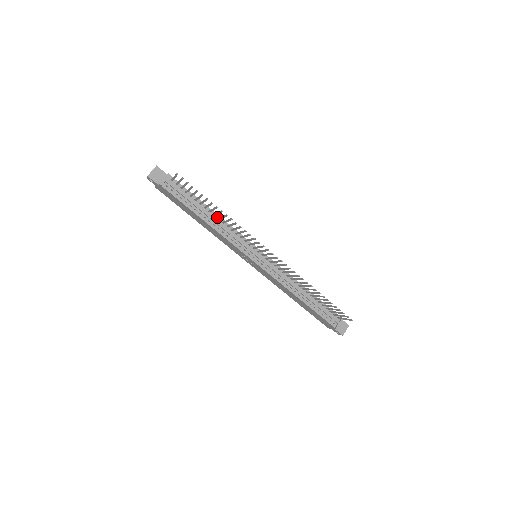
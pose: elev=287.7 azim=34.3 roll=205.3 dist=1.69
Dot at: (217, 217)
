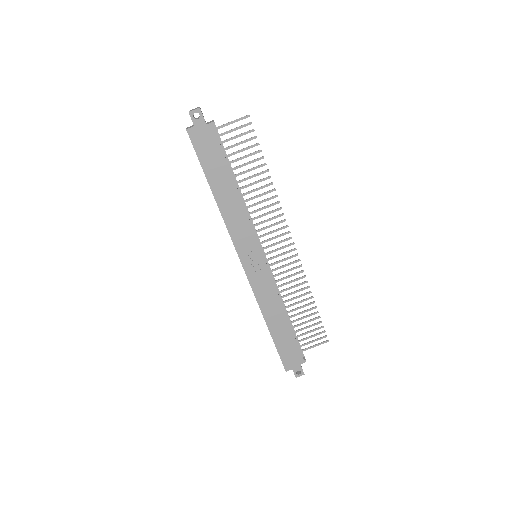
Dot at: occluded
